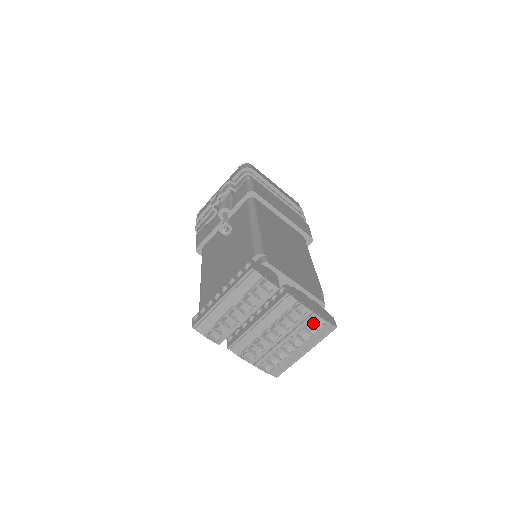
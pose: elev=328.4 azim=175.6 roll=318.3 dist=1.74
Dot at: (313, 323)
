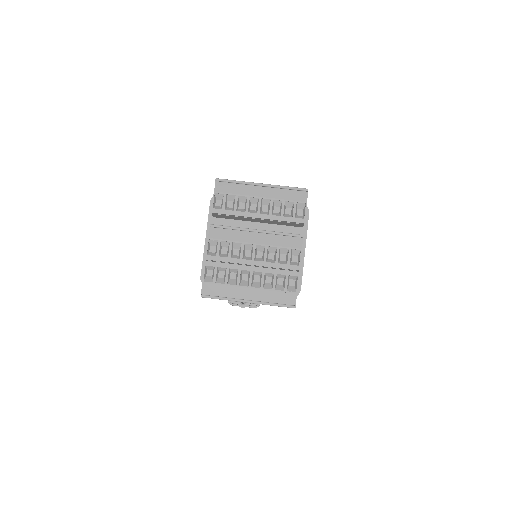
Dot at: (288, 280)
